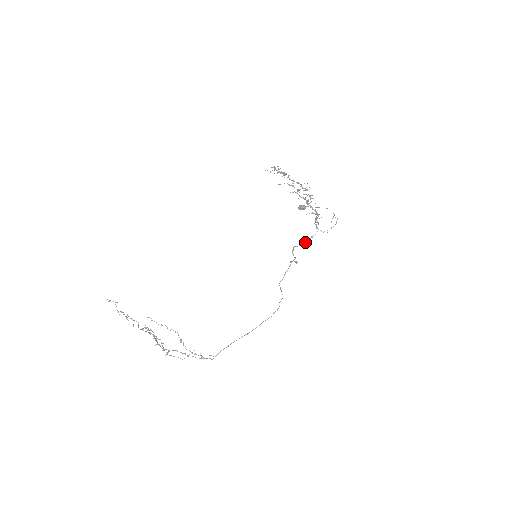
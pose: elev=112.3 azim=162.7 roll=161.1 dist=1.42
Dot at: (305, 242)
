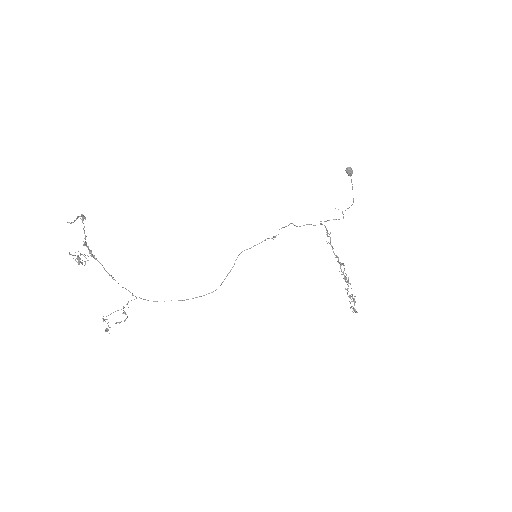
Dot at: occluded
